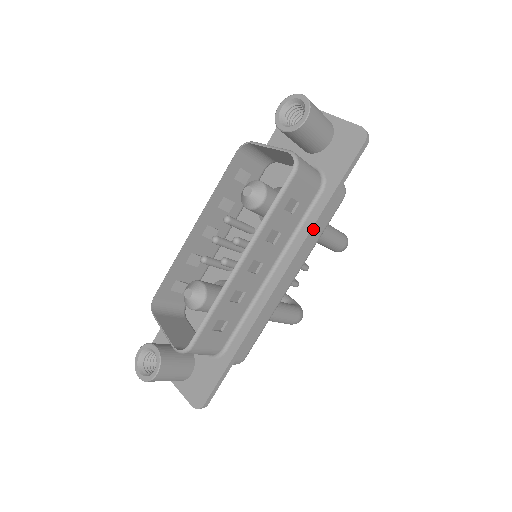
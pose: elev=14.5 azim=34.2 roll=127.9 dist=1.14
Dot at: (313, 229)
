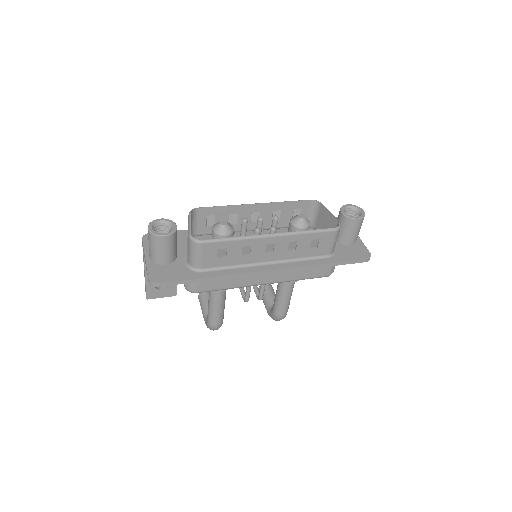
Dot at: (308, 267)
